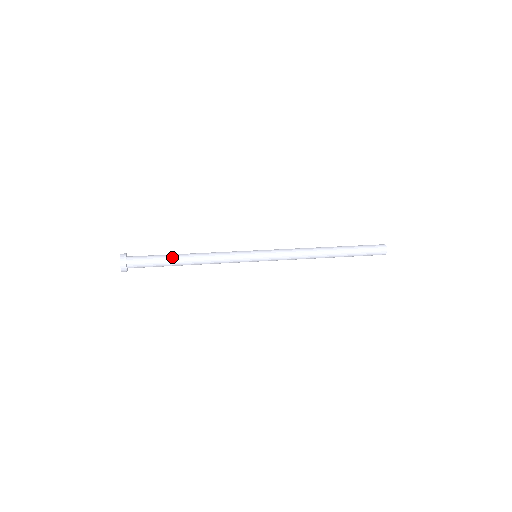
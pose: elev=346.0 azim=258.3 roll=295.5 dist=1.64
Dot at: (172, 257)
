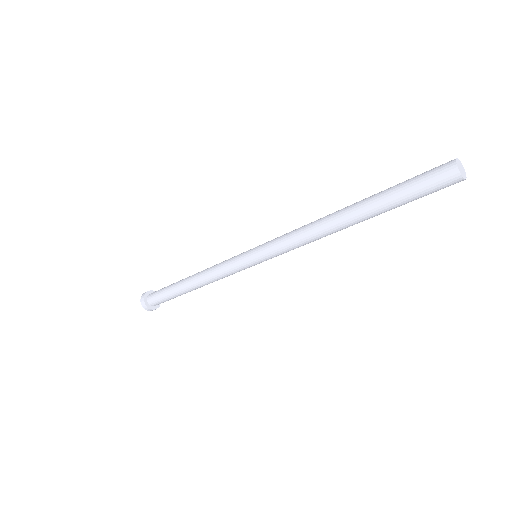
Dot at: (176, 287)
